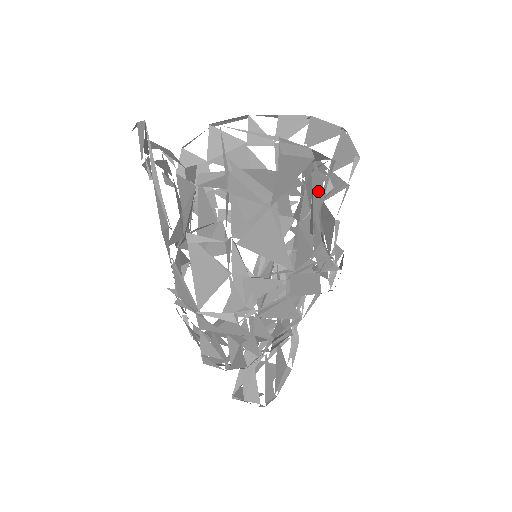
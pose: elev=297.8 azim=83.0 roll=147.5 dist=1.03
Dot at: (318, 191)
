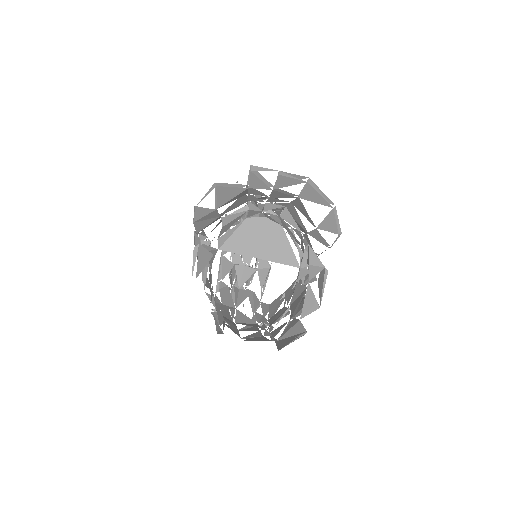
Dot at: occluded
